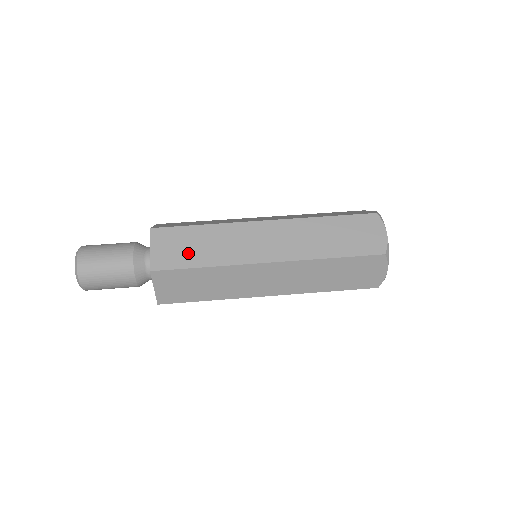
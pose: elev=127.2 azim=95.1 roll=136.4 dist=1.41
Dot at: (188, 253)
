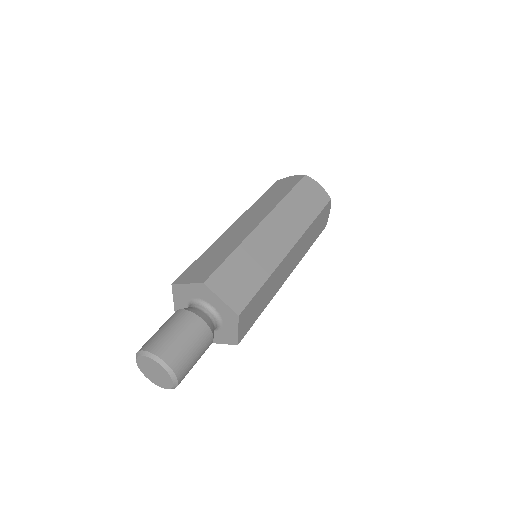
Dot at: (246, 281)
